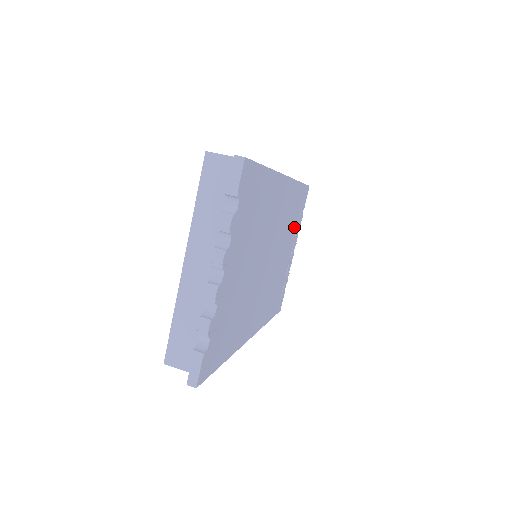
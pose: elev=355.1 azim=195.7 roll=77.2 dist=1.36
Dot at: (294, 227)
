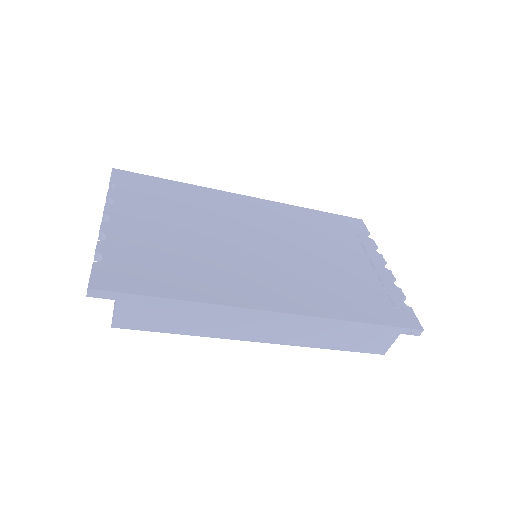
Dot at: (347, 243)
